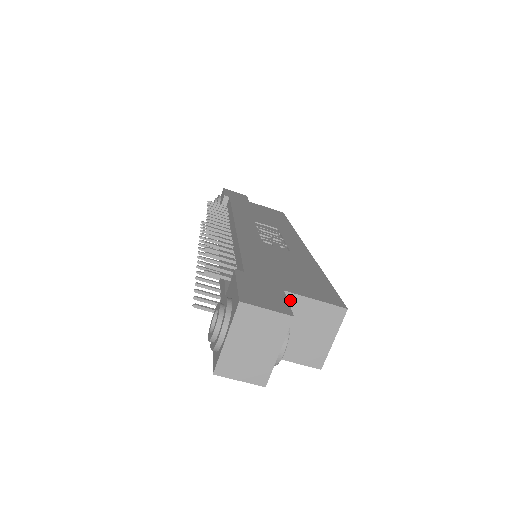
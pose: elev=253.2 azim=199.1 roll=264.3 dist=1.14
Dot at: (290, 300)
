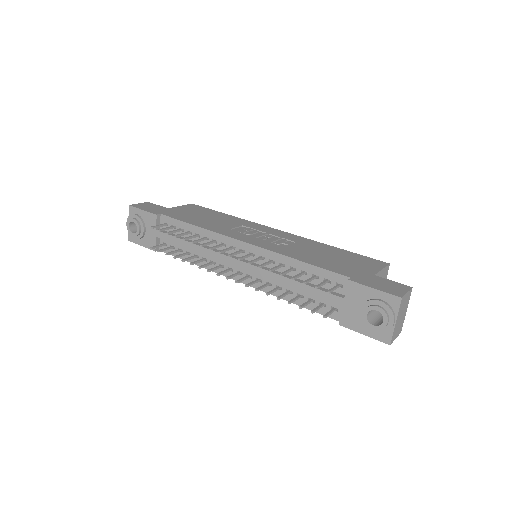
Dot at: occluded
